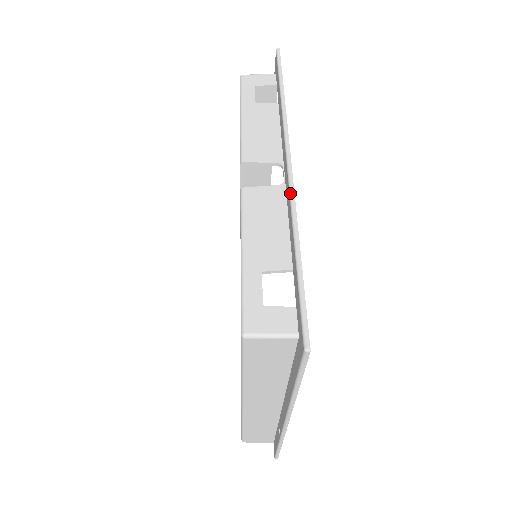
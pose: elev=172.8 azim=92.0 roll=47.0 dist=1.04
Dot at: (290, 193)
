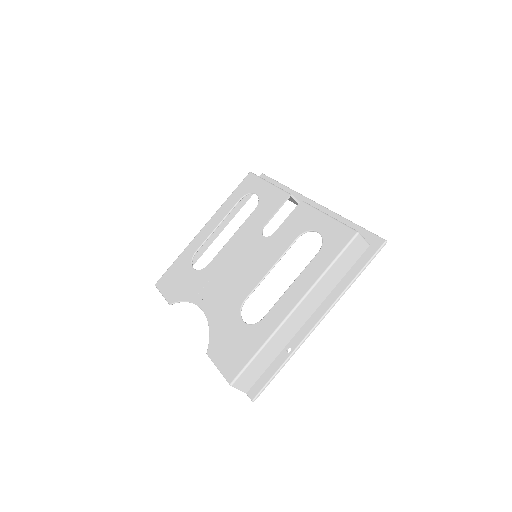
Dot at: occluded
